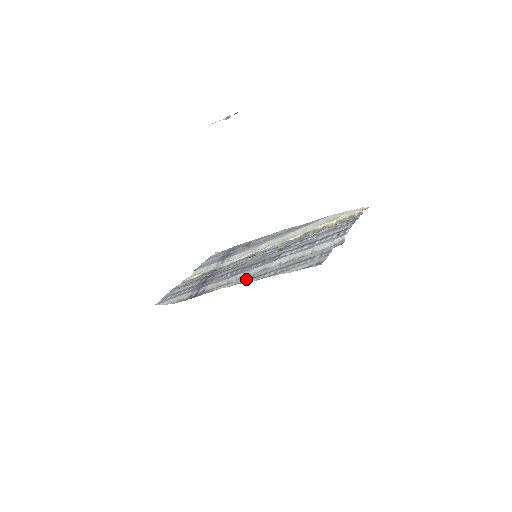
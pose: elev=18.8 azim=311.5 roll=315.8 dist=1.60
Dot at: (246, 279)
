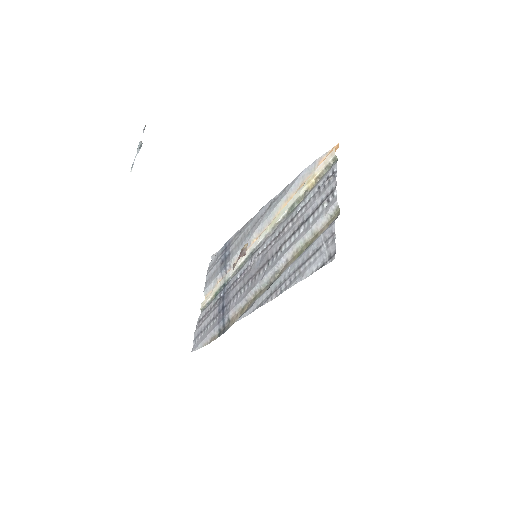
Dot at: (264, 297)
